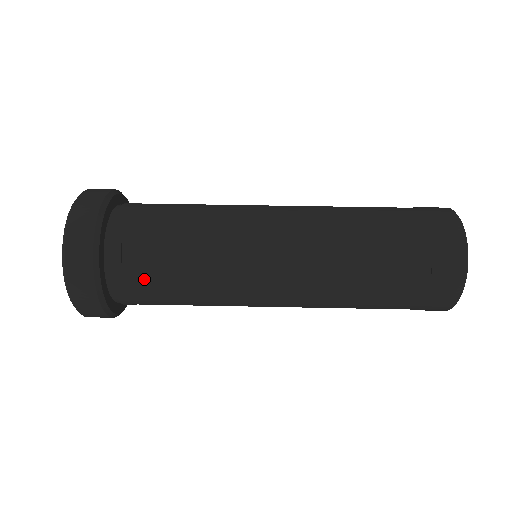
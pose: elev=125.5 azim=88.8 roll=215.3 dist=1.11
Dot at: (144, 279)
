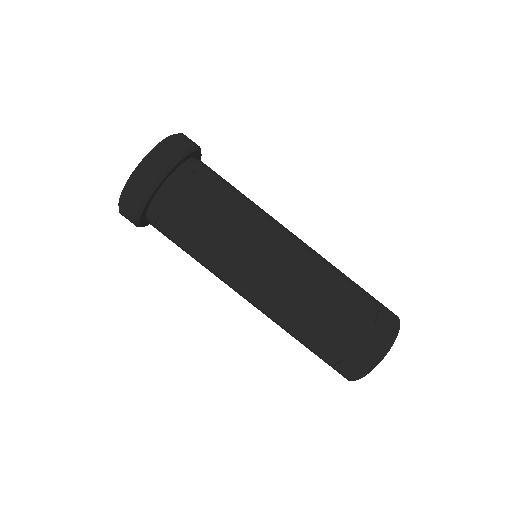
Dot at: (168, 237)
